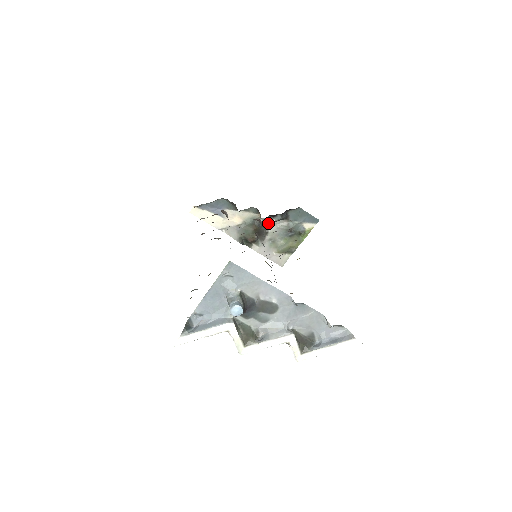
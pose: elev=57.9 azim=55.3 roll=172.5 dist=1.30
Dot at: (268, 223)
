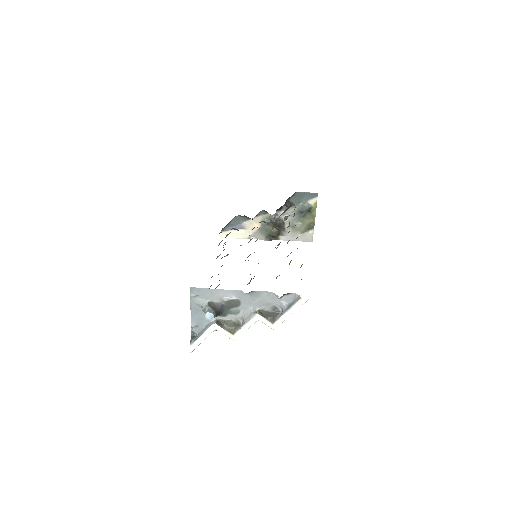
Dot at: (280, 216)
